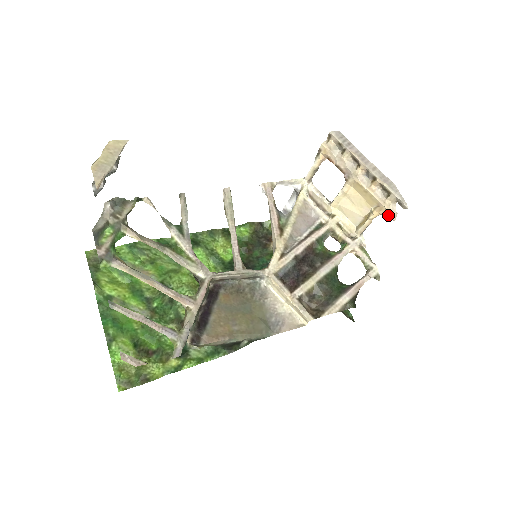
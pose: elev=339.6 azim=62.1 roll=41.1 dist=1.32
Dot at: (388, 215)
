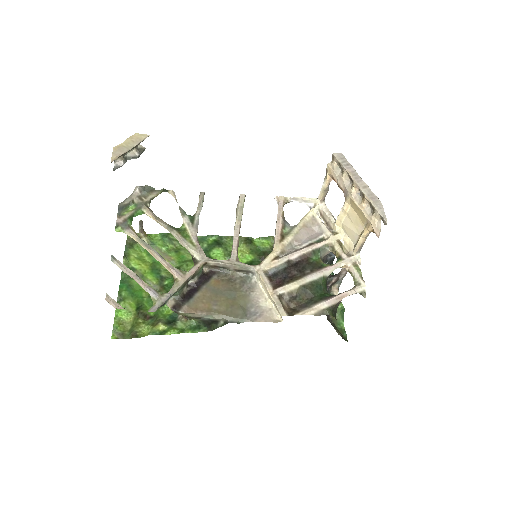
Dot at: (374, 232)
